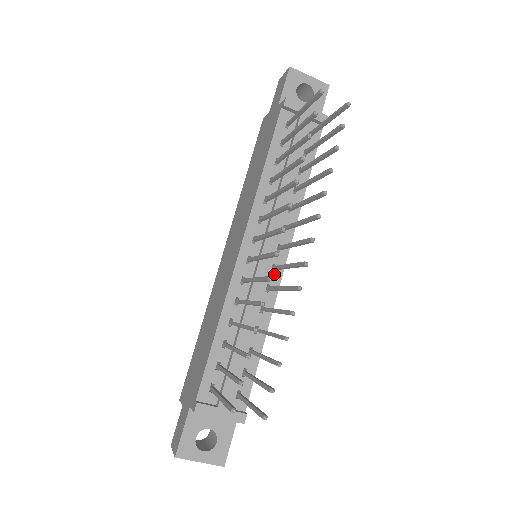
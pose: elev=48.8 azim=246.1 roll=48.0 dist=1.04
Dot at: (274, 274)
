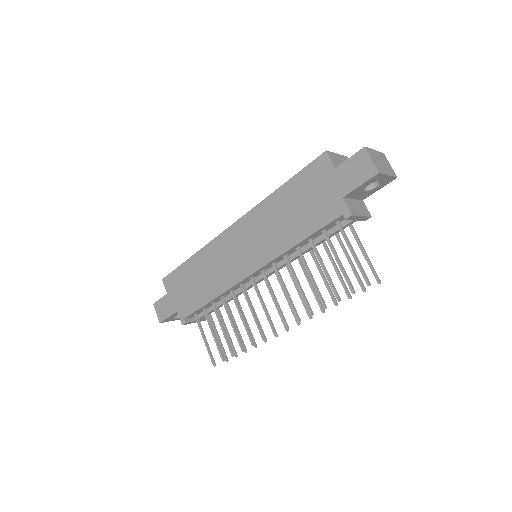
Dot at: occluded
